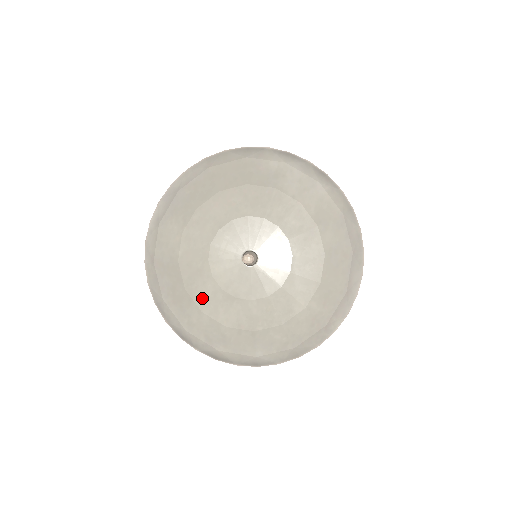
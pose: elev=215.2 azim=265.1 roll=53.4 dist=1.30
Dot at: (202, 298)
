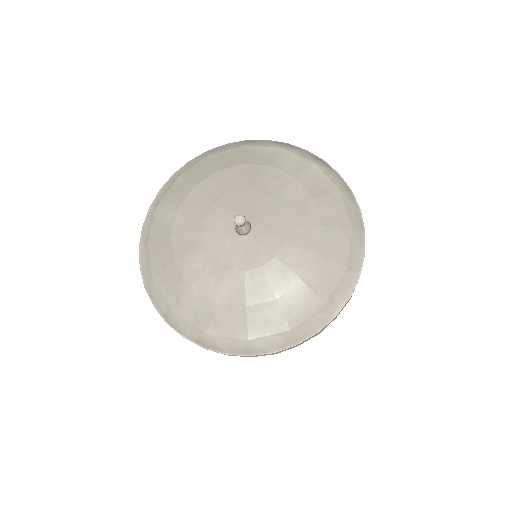
Dot at: (192, 272)
